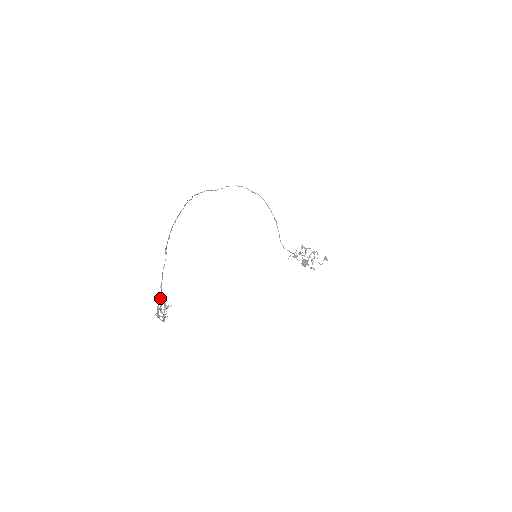
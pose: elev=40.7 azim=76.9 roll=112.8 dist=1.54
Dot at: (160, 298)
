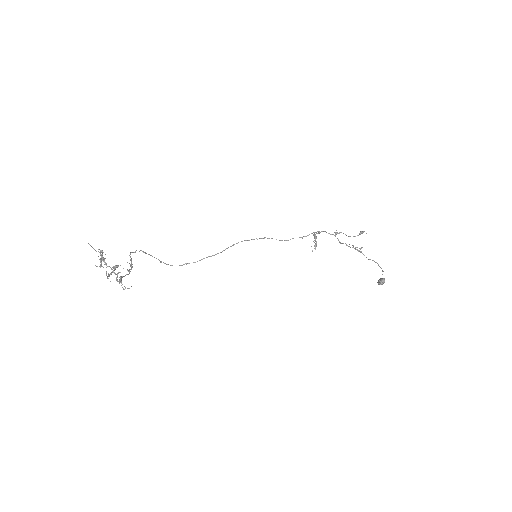
Dot at: occluded
